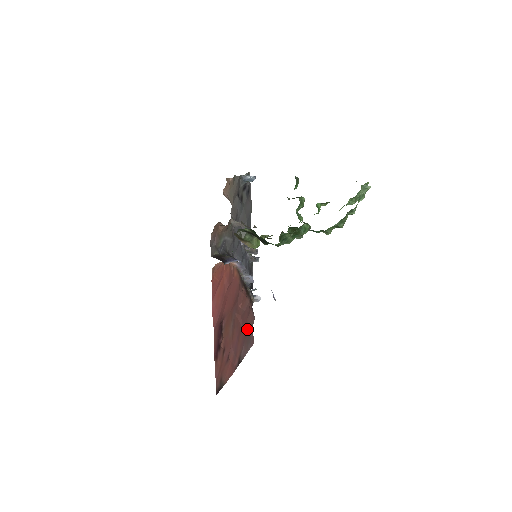
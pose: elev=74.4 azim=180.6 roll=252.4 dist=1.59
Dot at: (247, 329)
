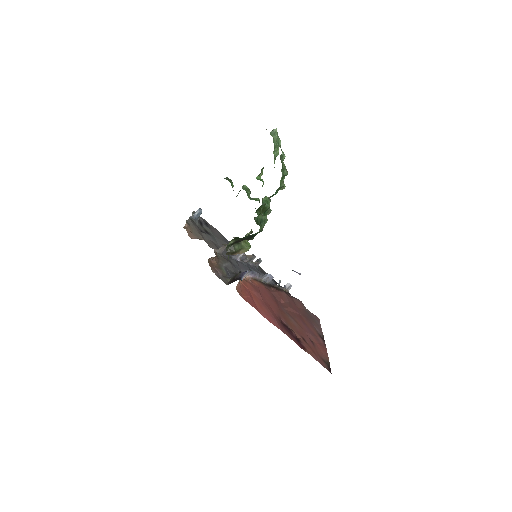
Dot at: (304, 313)
